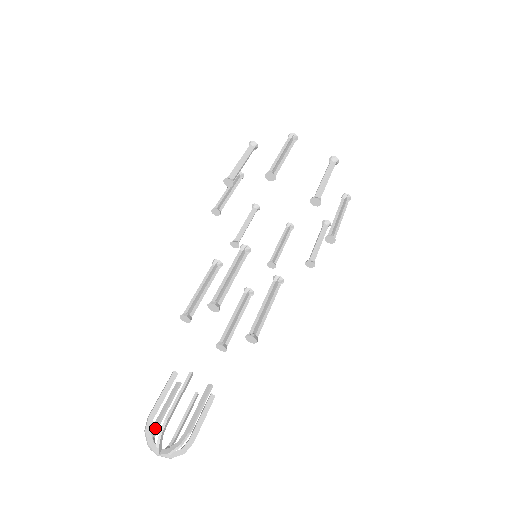
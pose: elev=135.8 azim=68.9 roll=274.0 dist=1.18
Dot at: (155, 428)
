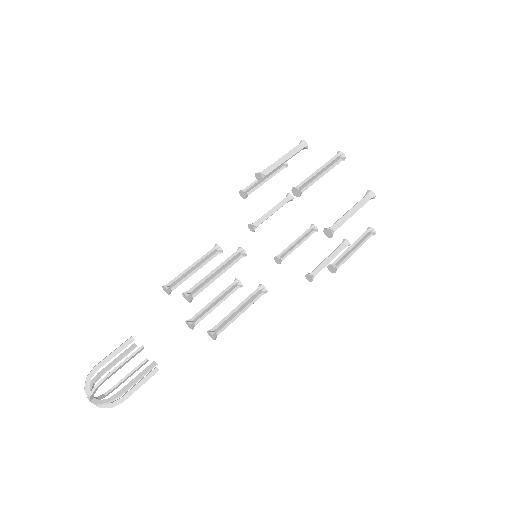
Dot at: (99, 376)
